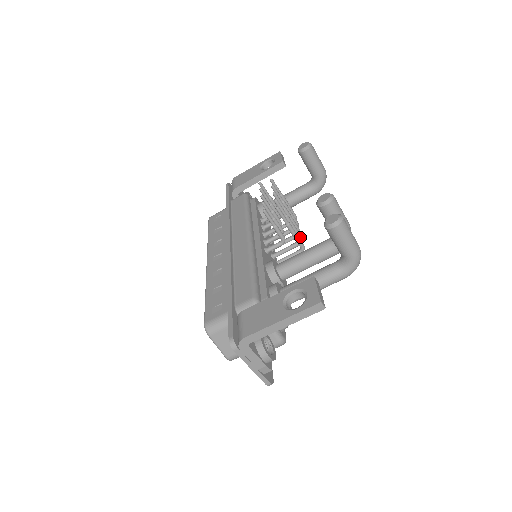
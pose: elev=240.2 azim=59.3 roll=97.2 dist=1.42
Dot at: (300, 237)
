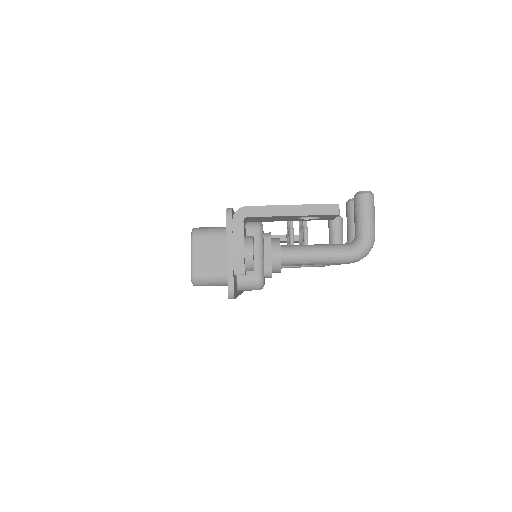
Dot at: occluded
